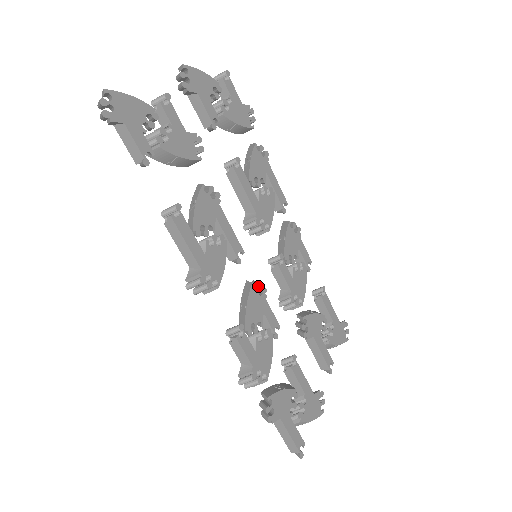
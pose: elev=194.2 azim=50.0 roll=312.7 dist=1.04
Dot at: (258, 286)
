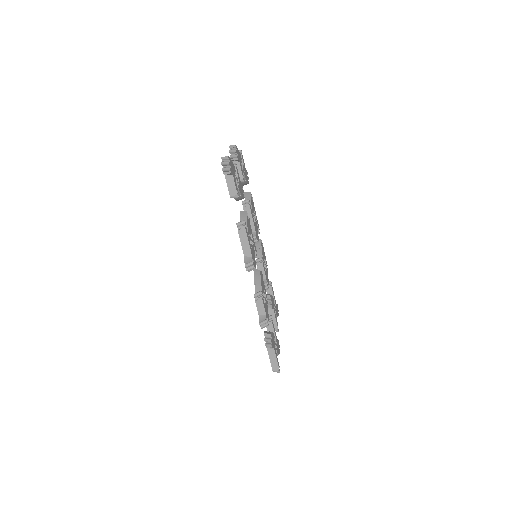
Dot at: (261, 272)
